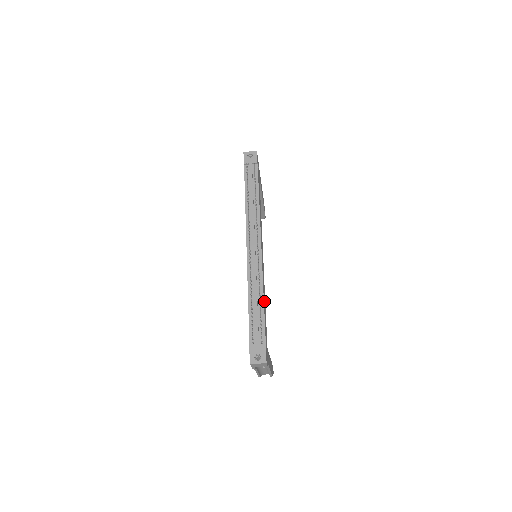
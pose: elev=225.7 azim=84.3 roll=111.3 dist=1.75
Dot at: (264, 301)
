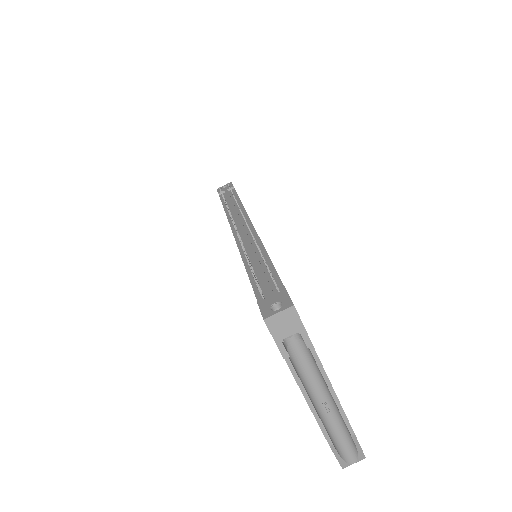
Dot at: occluded
